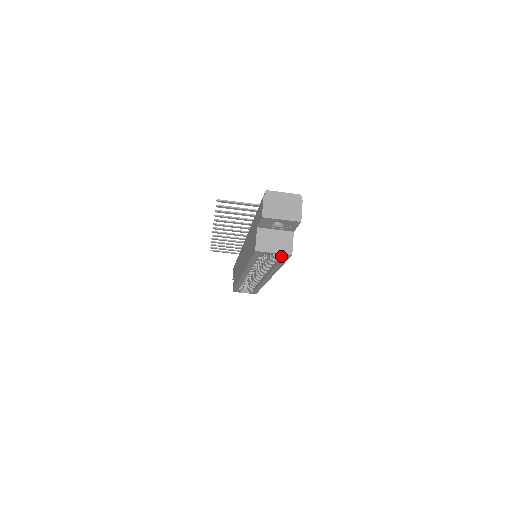
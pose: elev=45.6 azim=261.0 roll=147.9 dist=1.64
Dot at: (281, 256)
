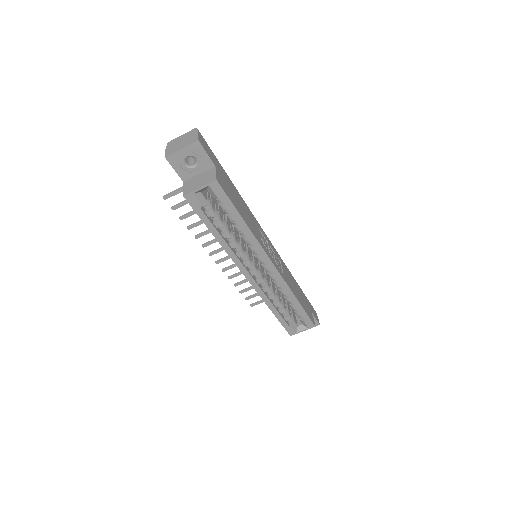
Dot at: (213, 191)
